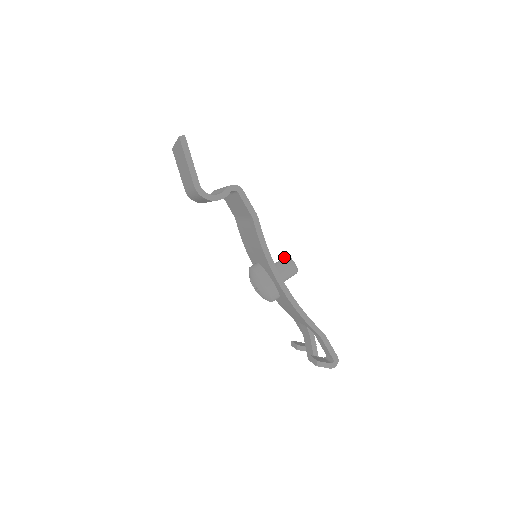
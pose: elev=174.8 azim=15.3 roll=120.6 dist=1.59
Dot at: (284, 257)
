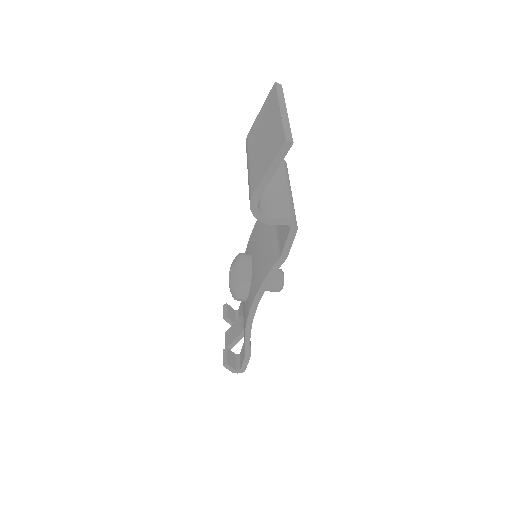
Dot at: (280, 272)
